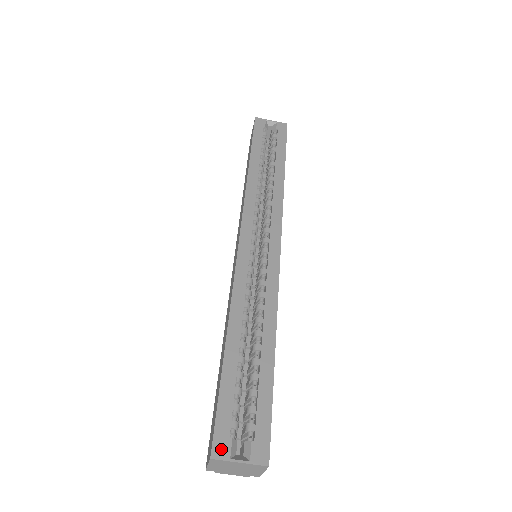
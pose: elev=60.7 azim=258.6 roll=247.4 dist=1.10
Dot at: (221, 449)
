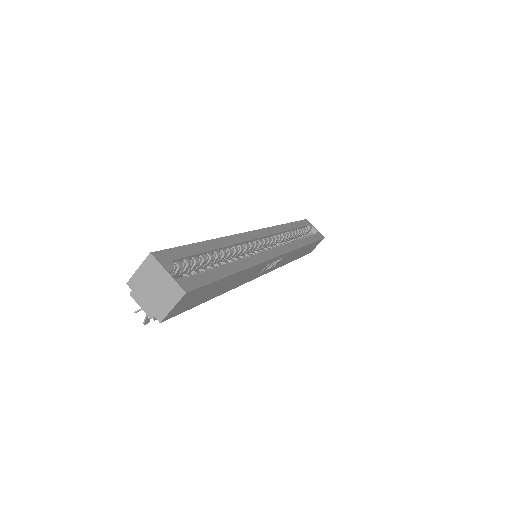
Dot at: (162, 257)
